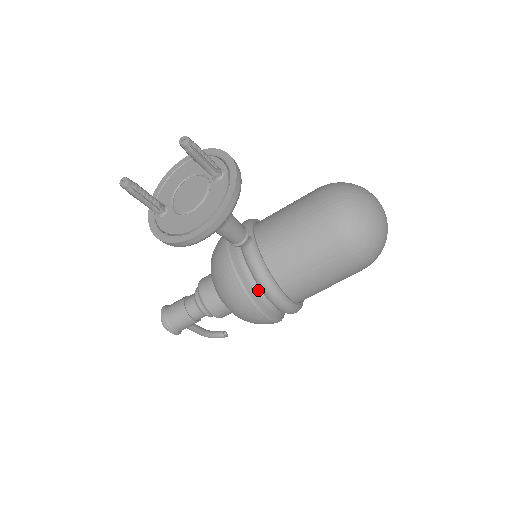
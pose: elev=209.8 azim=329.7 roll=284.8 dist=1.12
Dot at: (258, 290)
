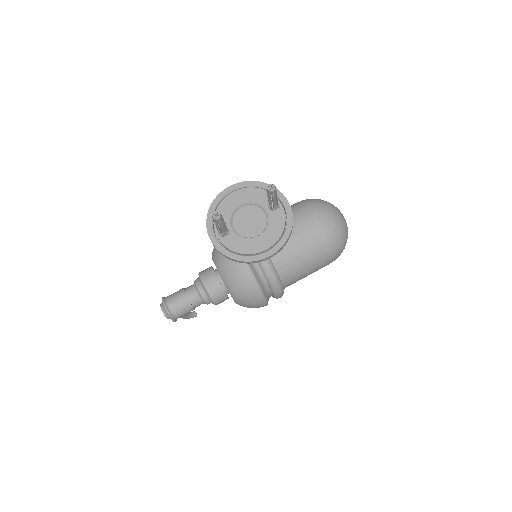
Dot at: (265, 284)
